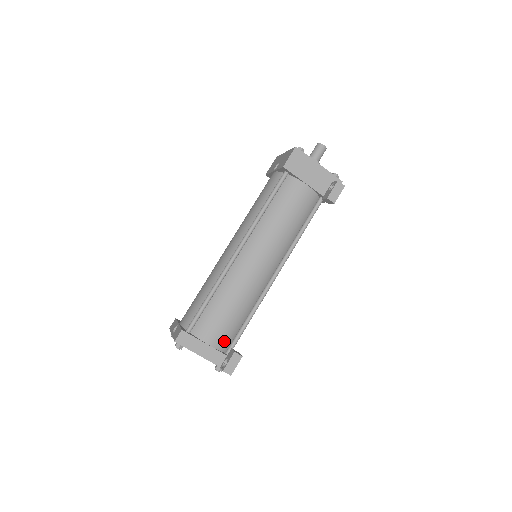
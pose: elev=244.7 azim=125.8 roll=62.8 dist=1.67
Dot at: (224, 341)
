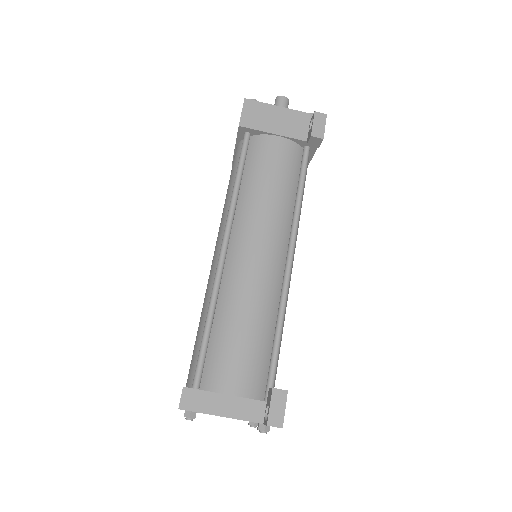
Dot at: (254, 382)
